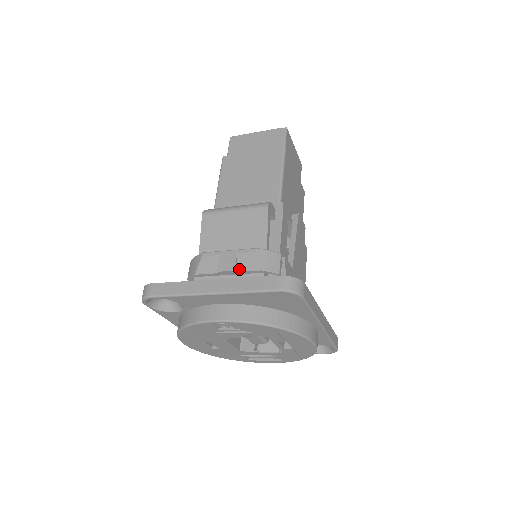
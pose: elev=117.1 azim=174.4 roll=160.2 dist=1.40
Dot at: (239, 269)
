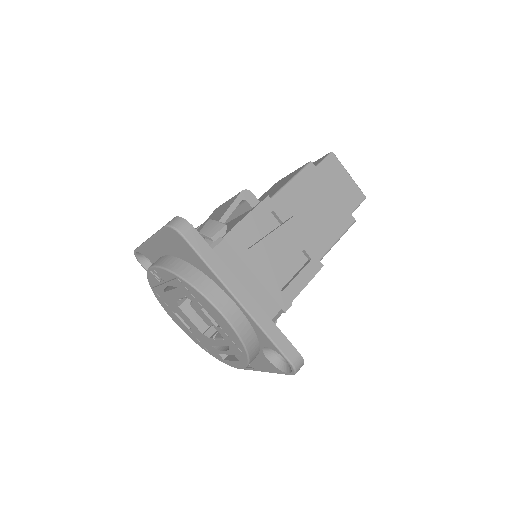
Dot at: occluded
